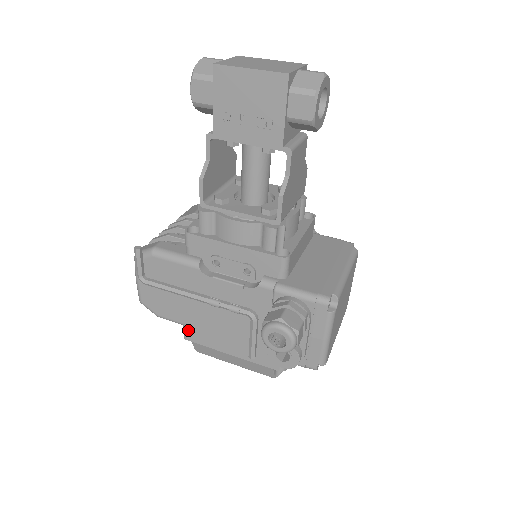
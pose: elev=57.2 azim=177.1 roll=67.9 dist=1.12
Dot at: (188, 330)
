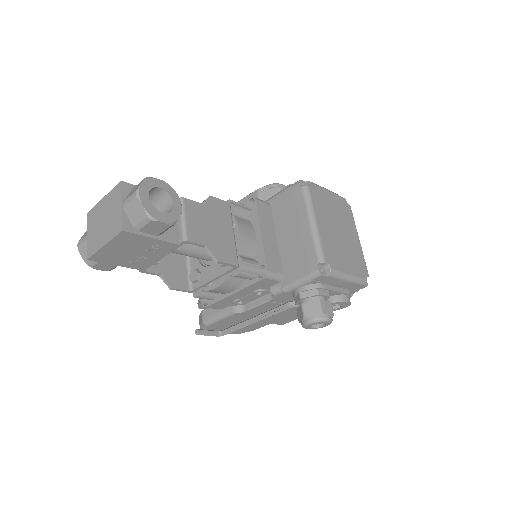
Dot at: (276, 323)
